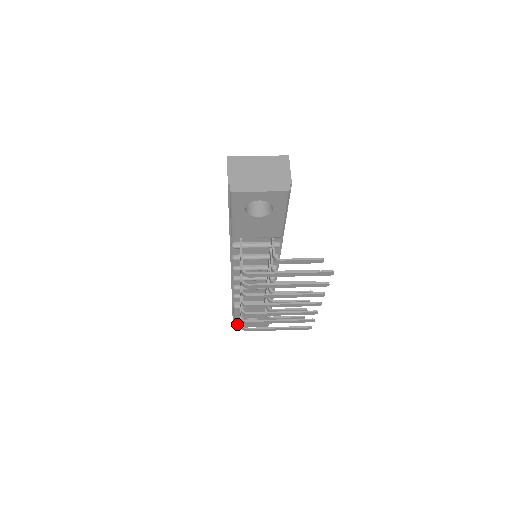
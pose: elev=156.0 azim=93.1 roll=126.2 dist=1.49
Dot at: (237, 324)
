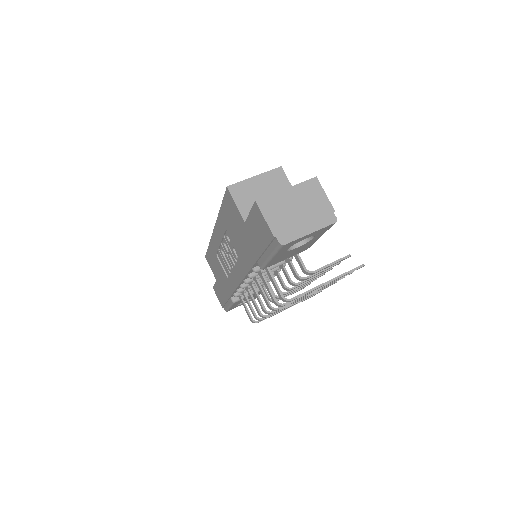
Dot at: (230, 309)
